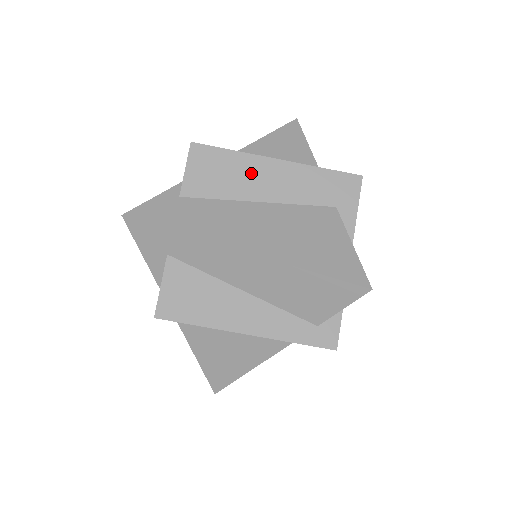
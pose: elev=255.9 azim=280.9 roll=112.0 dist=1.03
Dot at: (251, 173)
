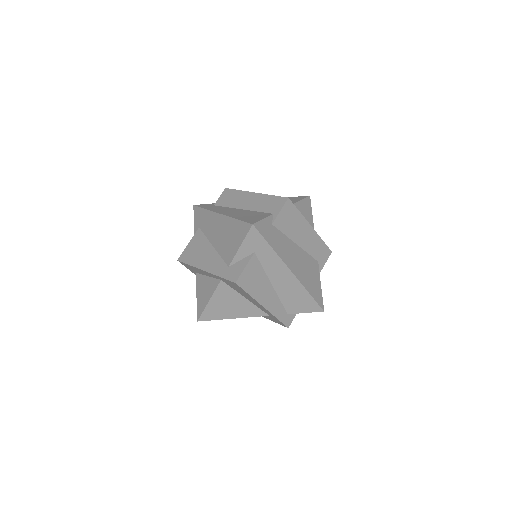
Dot at: (301, 228)
